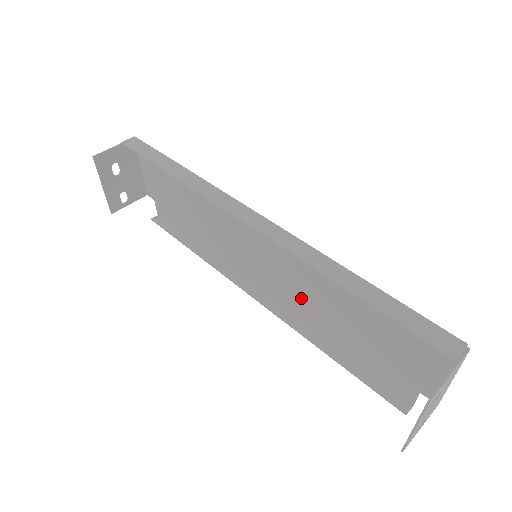
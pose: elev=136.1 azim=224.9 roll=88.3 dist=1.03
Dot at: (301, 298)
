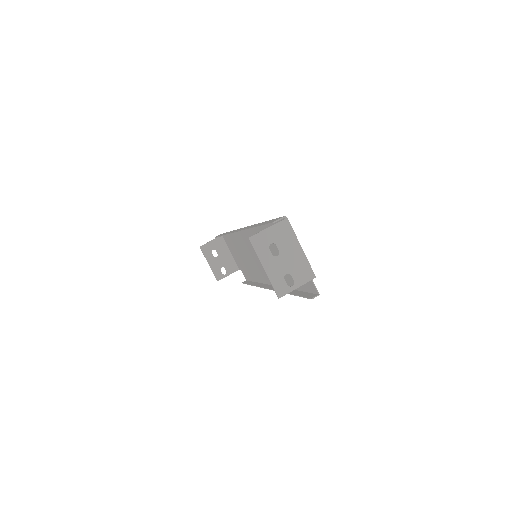
Dot at: occluded
